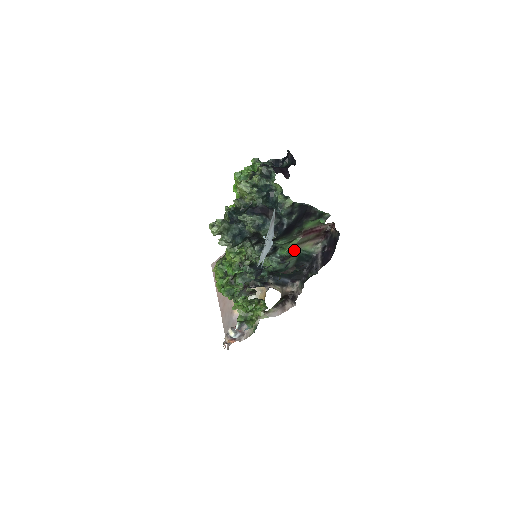
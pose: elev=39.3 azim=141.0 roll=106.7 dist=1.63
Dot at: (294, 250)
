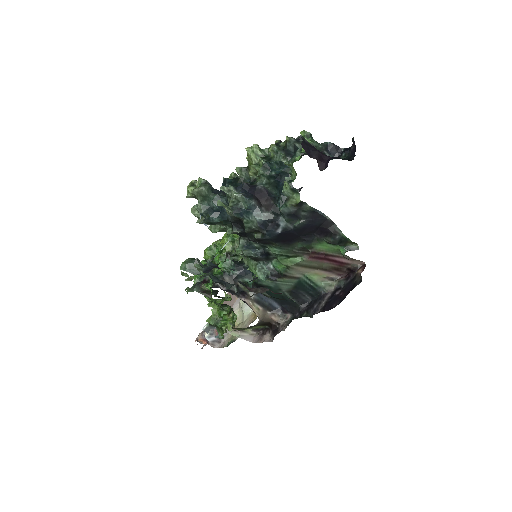
Dot at: (293, 270)
